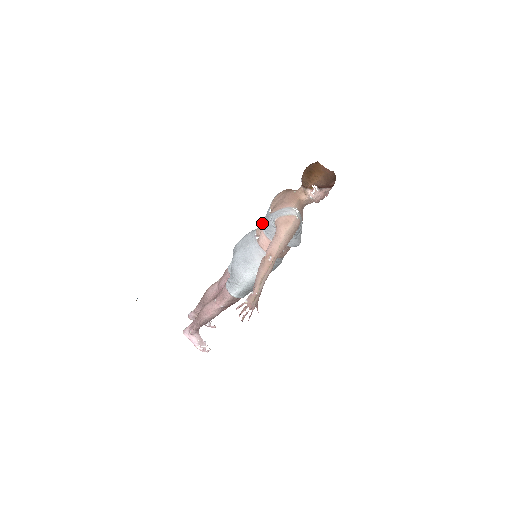
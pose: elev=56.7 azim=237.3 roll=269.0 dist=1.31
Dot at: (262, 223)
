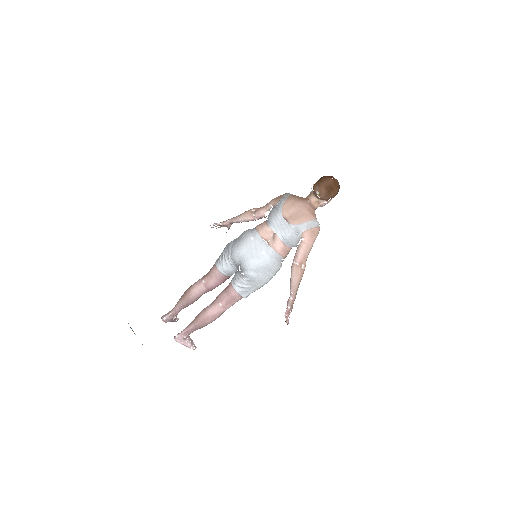
Dot at: (270, 229)
